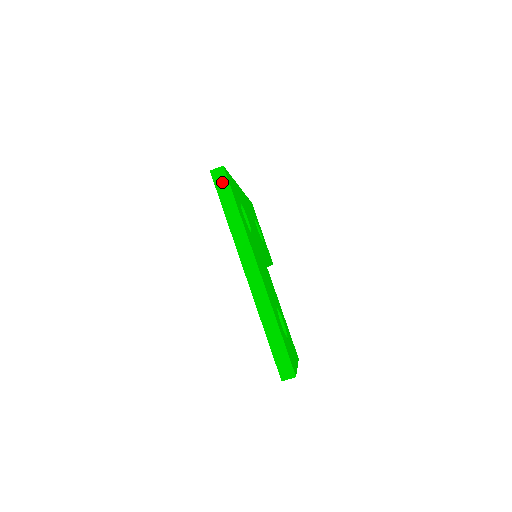
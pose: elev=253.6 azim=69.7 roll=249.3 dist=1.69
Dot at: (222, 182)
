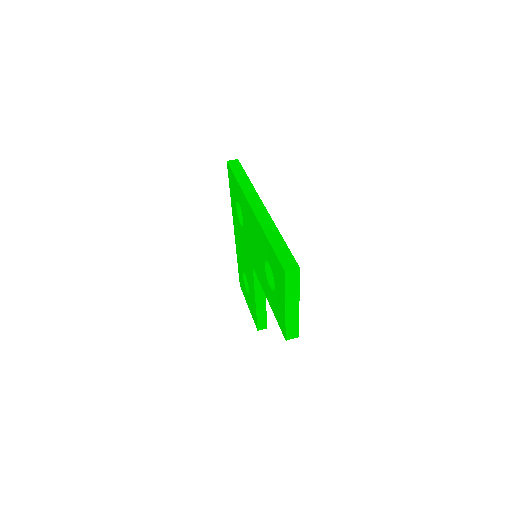
Dot at: (236, 165)
